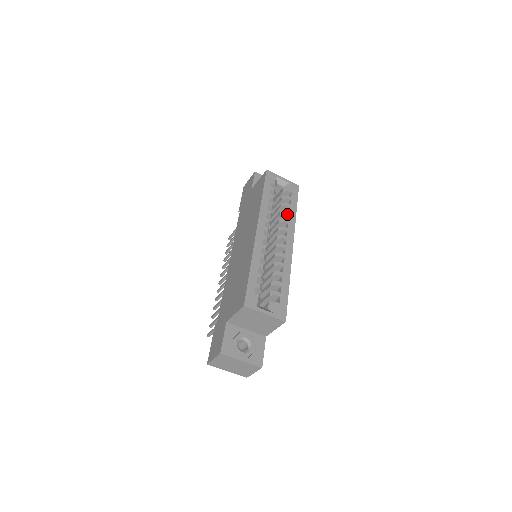
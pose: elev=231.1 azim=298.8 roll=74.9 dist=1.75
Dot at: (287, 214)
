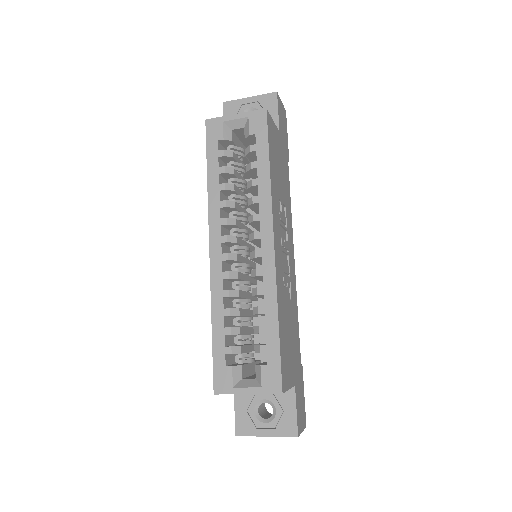
Dot at: (254, 185)
